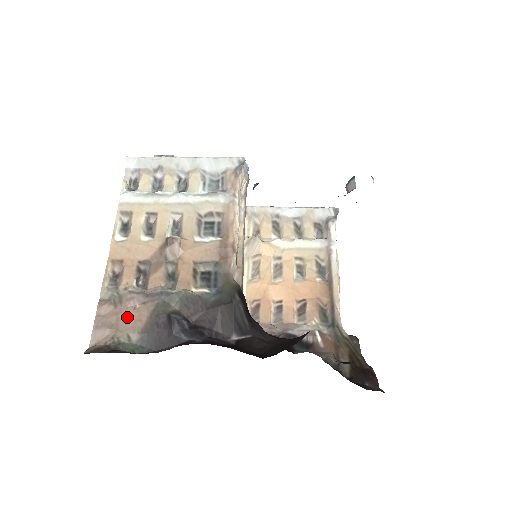
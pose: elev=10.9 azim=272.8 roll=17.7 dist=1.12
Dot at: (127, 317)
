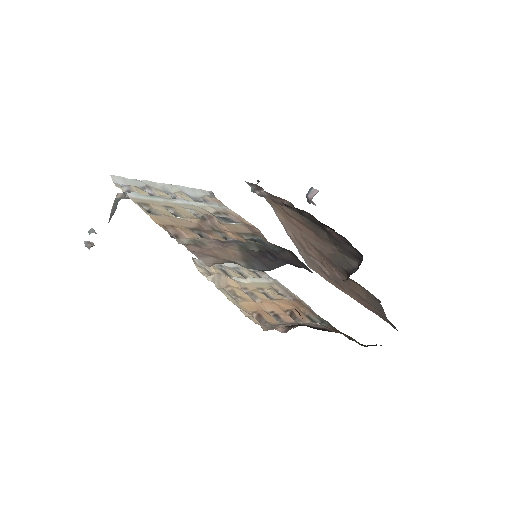
Dot at: (221, 252)
